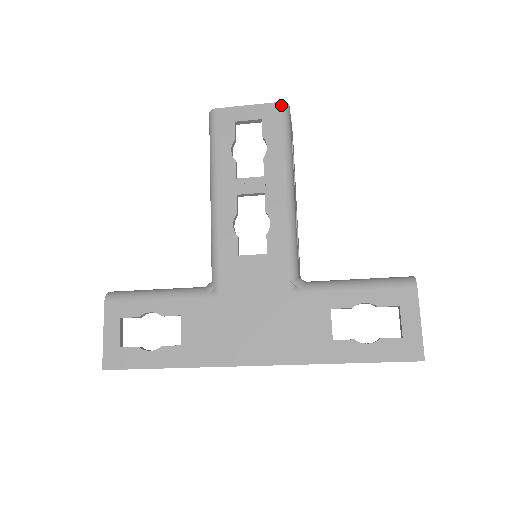
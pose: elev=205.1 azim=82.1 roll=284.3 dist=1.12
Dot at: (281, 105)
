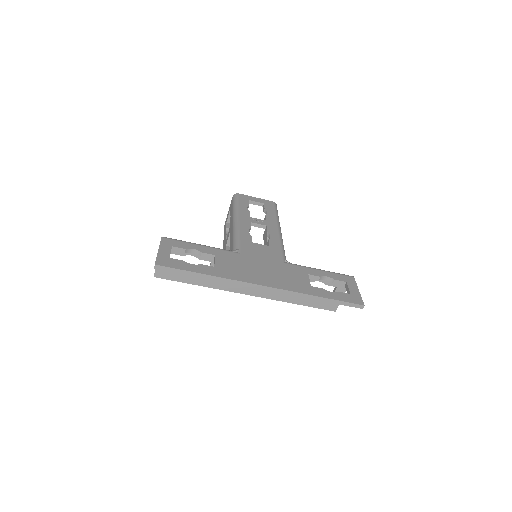
Dot at: (274, 203)
